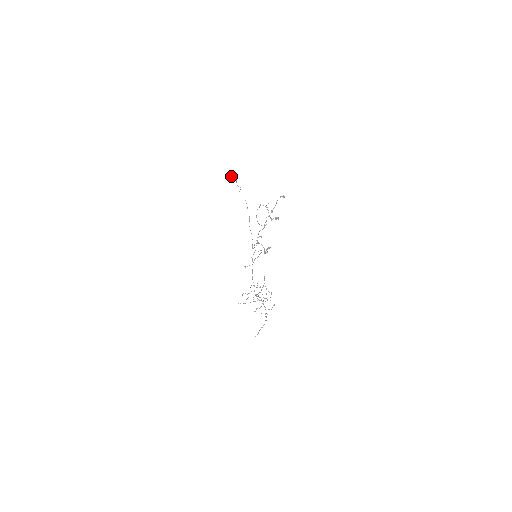
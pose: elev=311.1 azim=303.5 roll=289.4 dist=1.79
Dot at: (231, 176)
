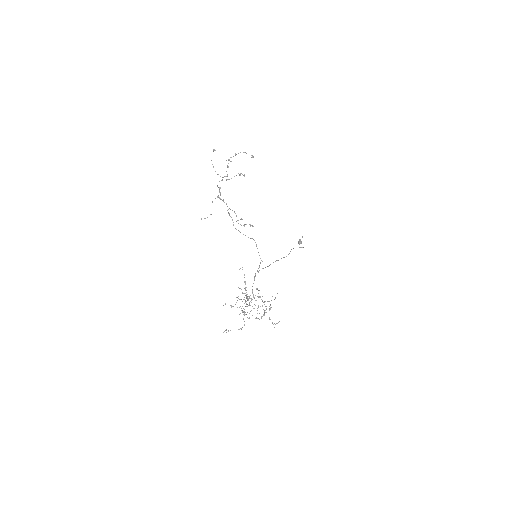
Dot at: (299, 241)
